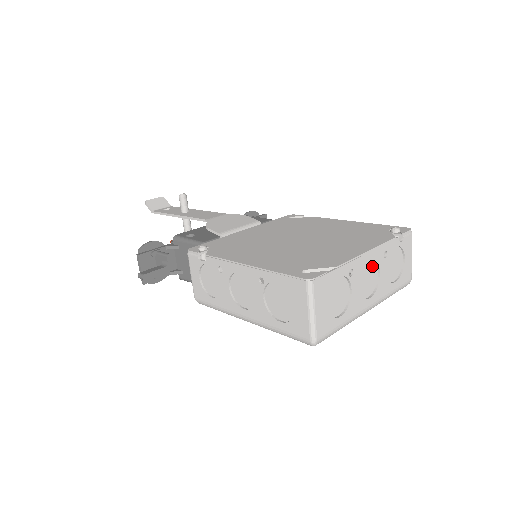
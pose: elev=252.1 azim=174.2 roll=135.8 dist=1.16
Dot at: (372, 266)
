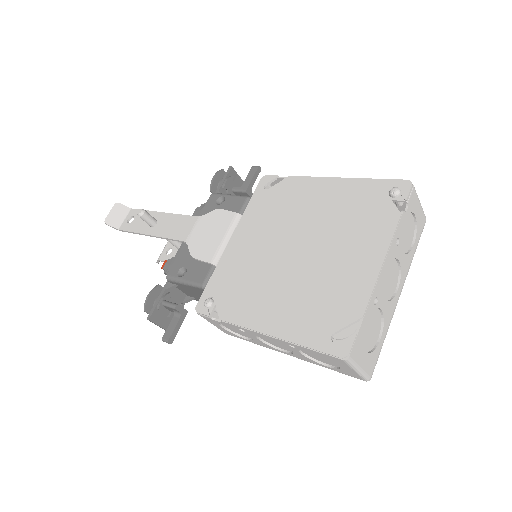
Dot at: (389, 265)
